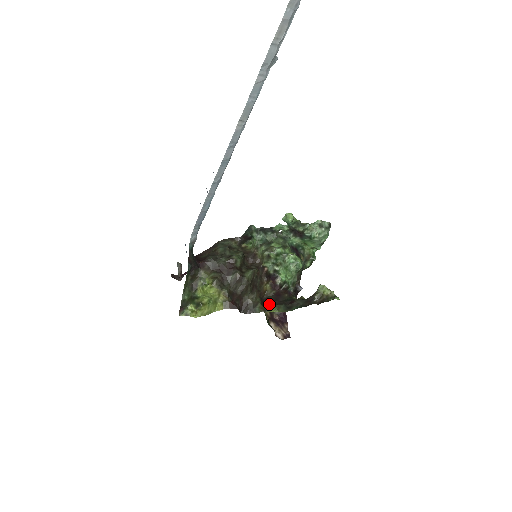
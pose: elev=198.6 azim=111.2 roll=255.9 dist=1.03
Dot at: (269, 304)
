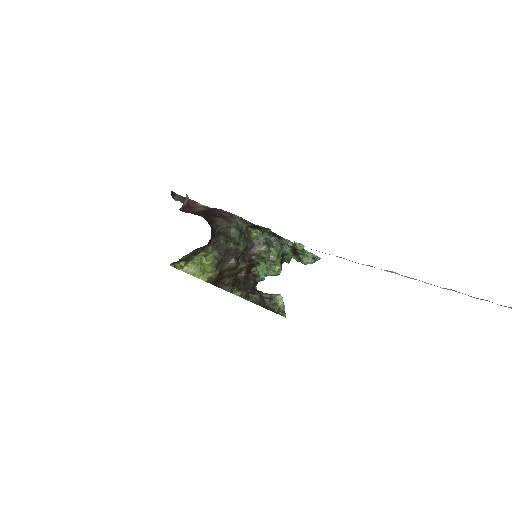
Dot at: (237, 286)
